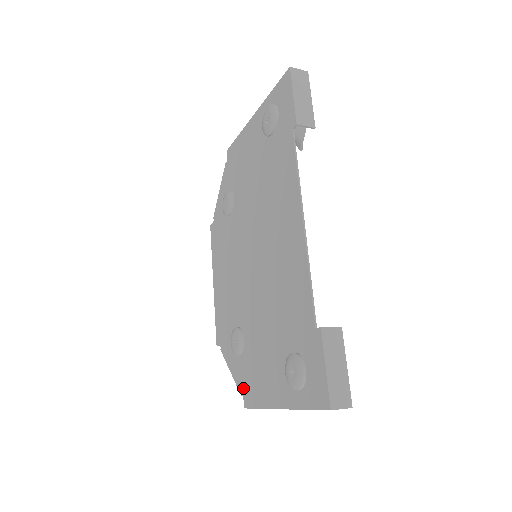
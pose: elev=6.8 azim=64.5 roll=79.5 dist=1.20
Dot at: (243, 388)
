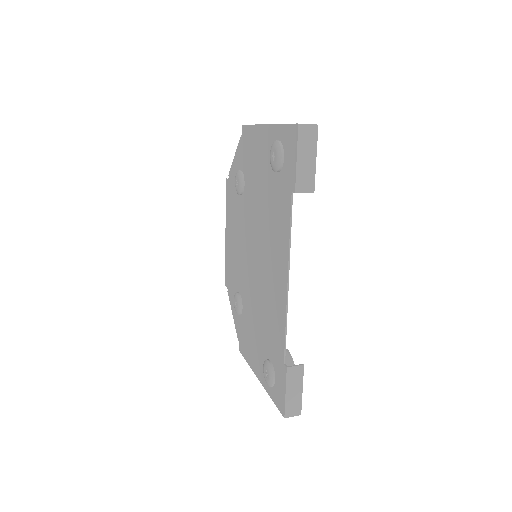
Dot at: (239, 338)
